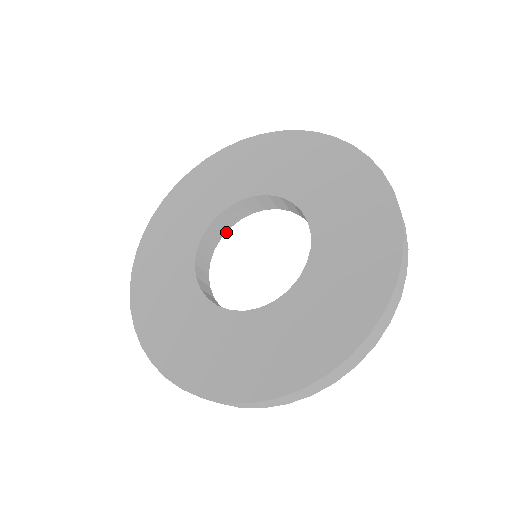
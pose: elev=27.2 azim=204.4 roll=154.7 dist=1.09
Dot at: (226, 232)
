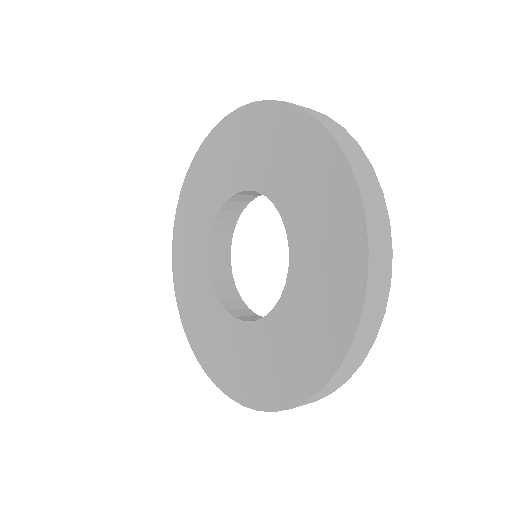
Dot at: (234, 228)
